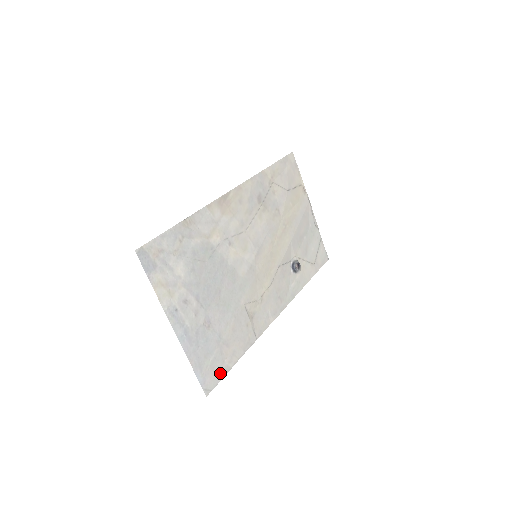
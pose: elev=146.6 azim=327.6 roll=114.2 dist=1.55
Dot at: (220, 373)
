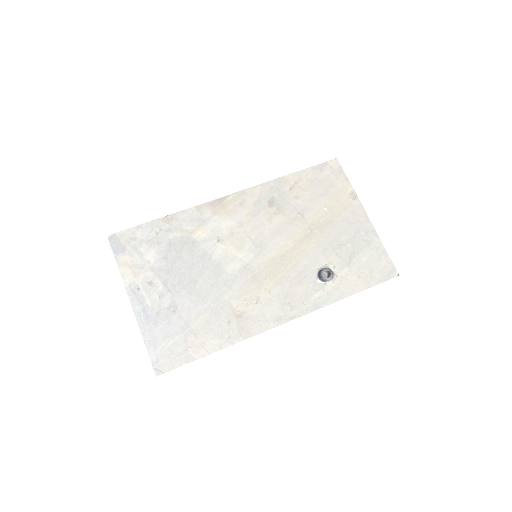
Dot at: (180, 360)
